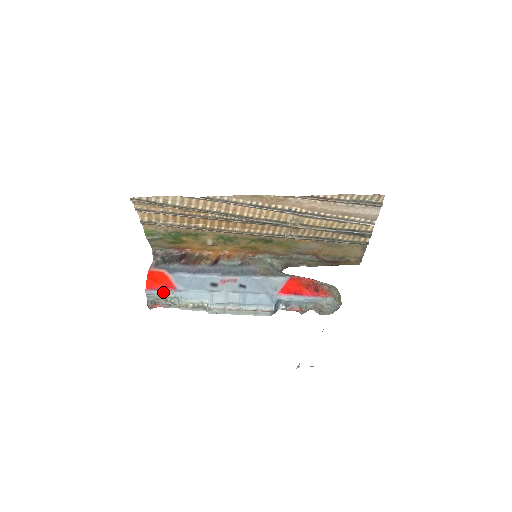
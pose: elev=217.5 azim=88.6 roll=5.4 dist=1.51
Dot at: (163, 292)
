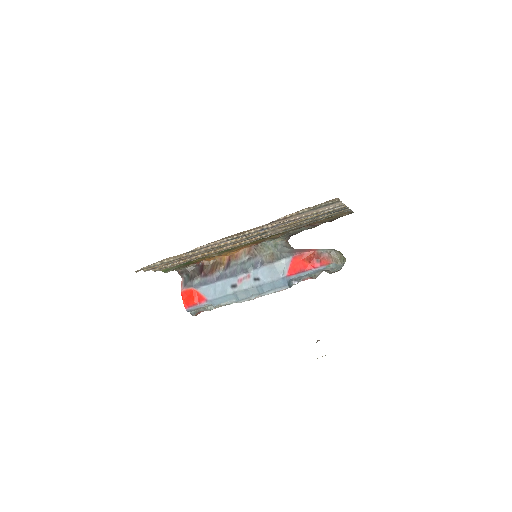
Dot at: (199, 306)
